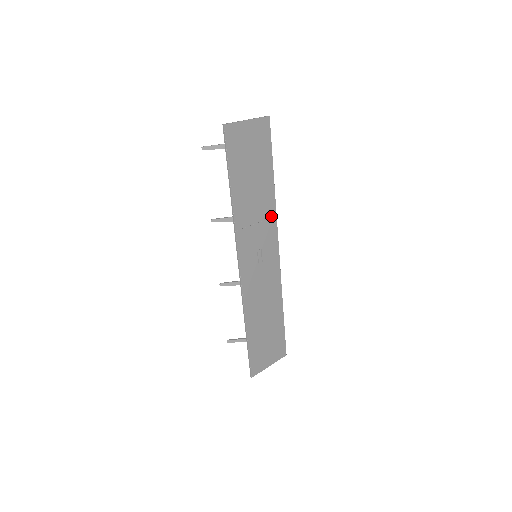
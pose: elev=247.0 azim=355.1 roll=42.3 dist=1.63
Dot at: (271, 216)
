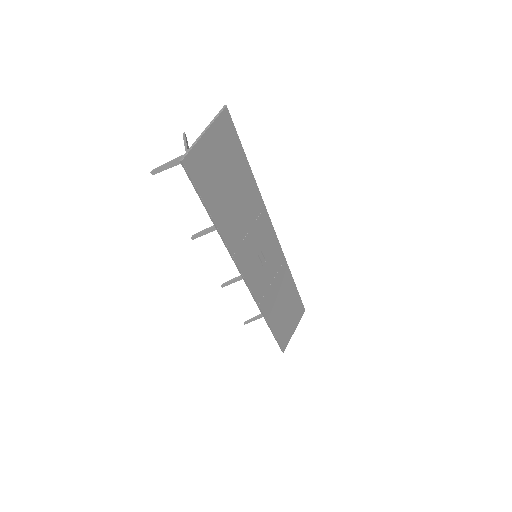
Dot at: (260, 211)
